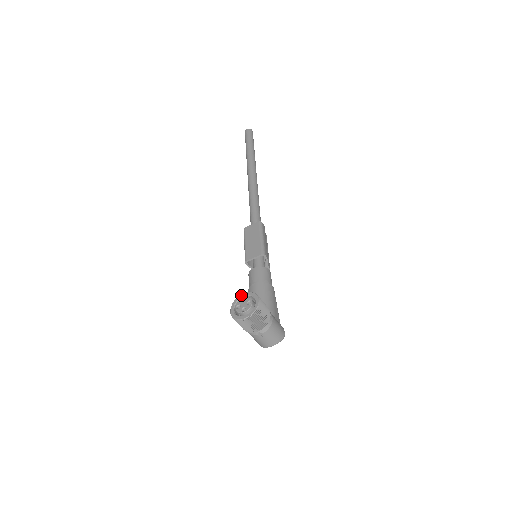
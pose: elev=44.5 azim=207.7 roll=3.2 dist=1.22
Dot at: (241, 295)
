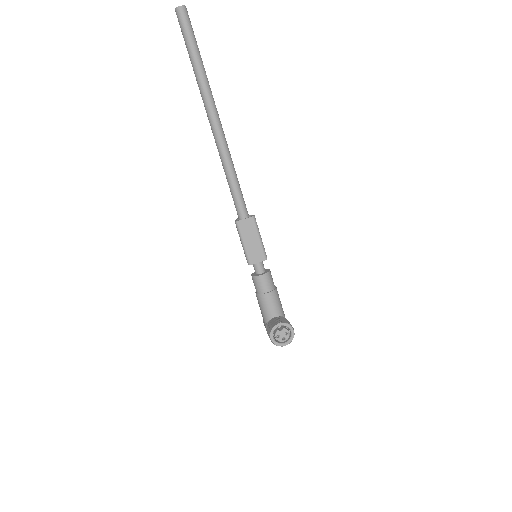
Dot at: (277, 326)
